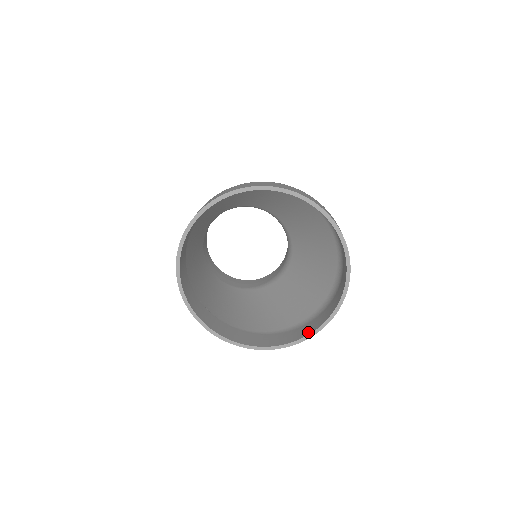
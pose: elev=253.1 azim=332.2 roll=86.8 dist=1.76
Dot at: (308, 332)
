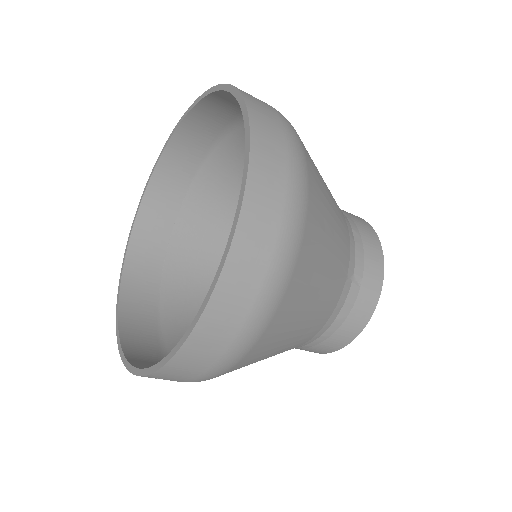
Dot at: occluded
